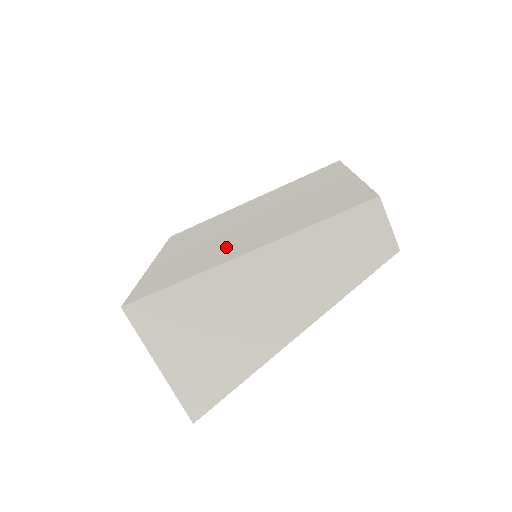
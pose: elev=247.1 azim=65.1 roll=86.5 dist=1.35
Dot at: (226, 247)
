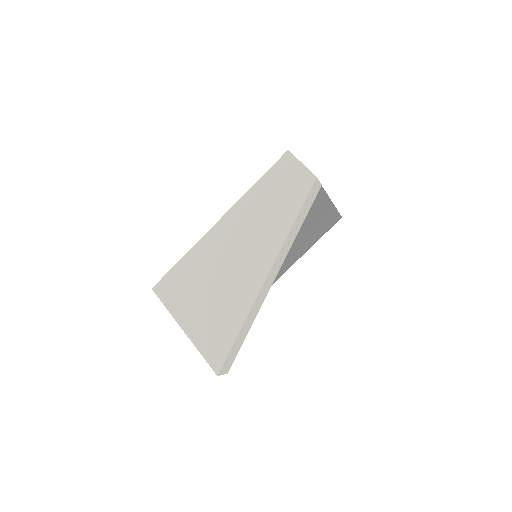
Dot at: occluded
